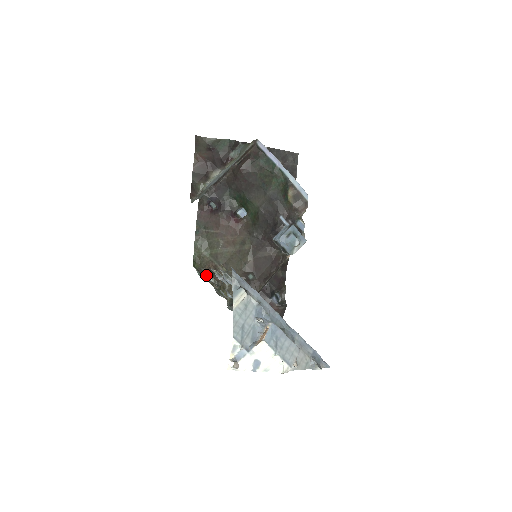
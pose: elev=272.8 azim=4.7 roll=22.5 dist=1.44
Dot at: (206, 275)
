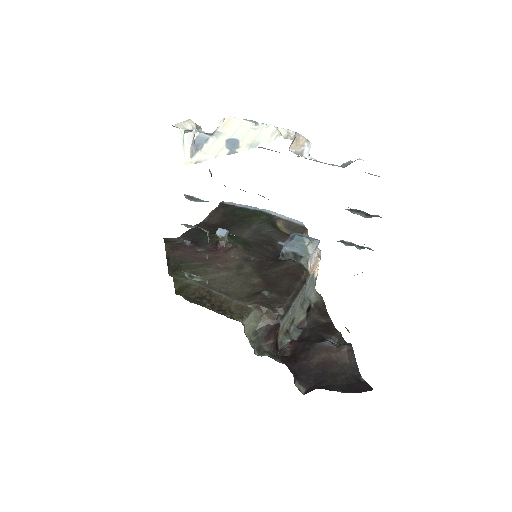
Dot at: (190, 278)
